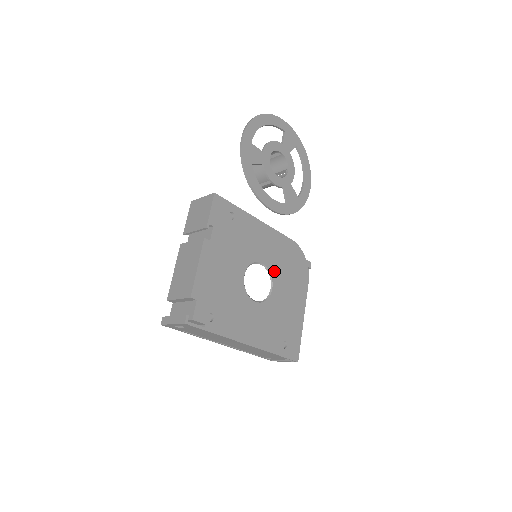
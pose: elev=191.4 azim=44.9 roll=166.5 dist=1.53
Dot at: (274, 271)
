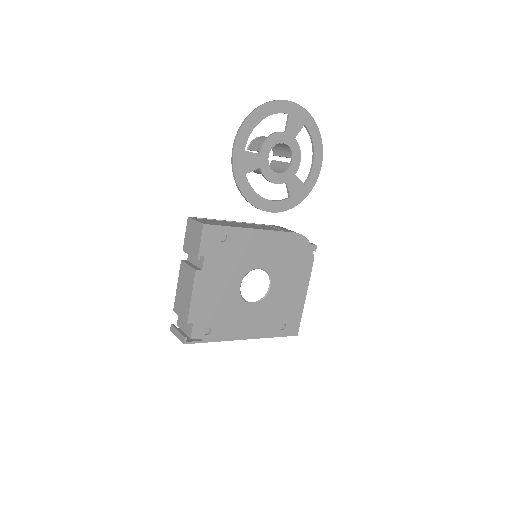
Dot at: (273, 270)
